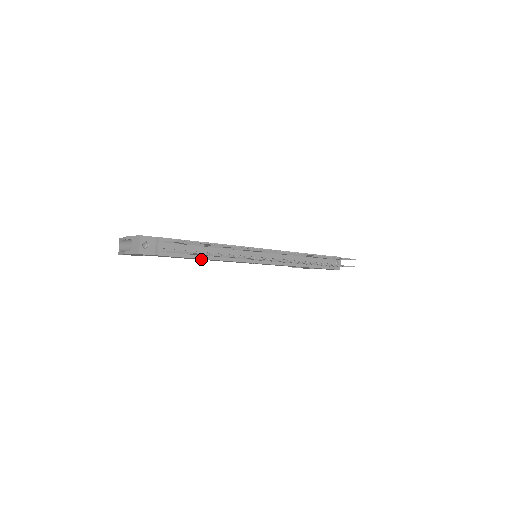
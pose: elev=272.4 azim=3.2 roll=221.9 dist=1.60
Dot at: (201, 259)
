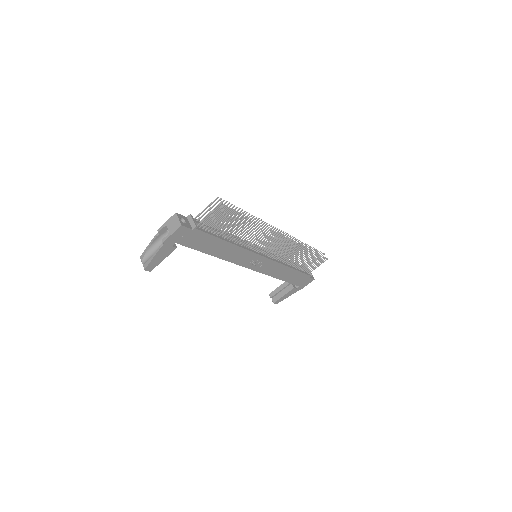
Dot at: (221, 250)
